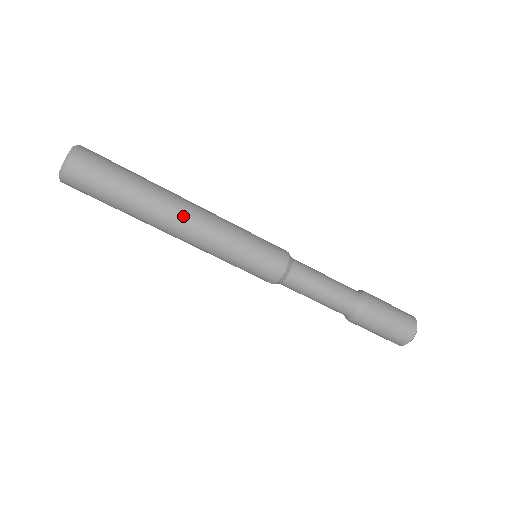
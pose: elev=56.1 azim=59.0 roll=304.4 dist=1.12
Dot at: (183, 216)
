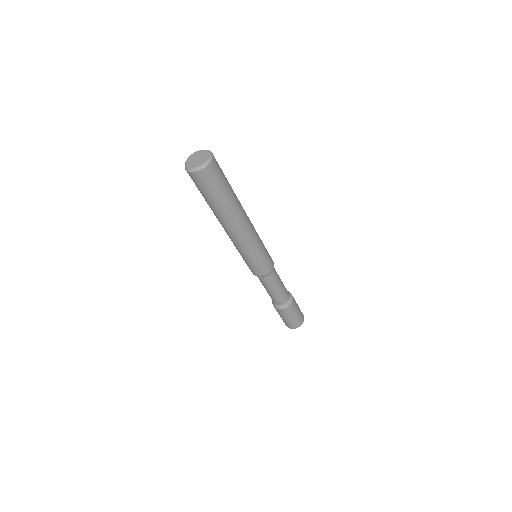
Dot at: (246, 218)
